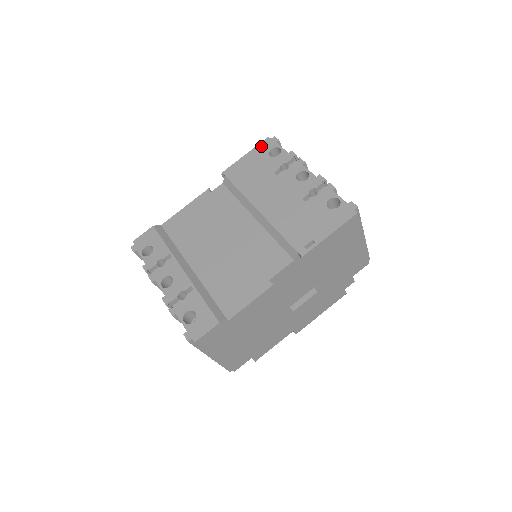
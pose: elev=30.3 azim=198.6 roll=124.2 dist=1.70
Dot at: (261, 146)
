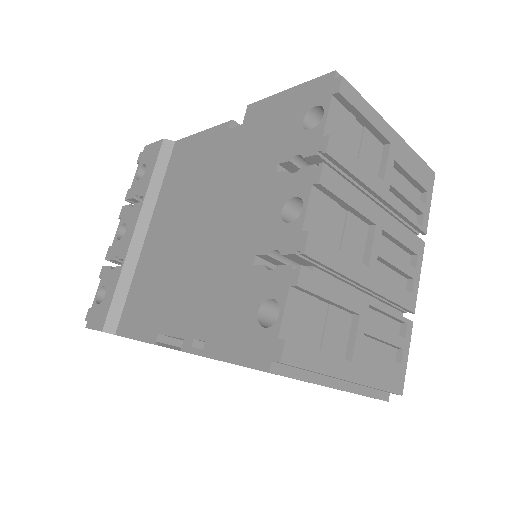
Dot at: (312, 86)
